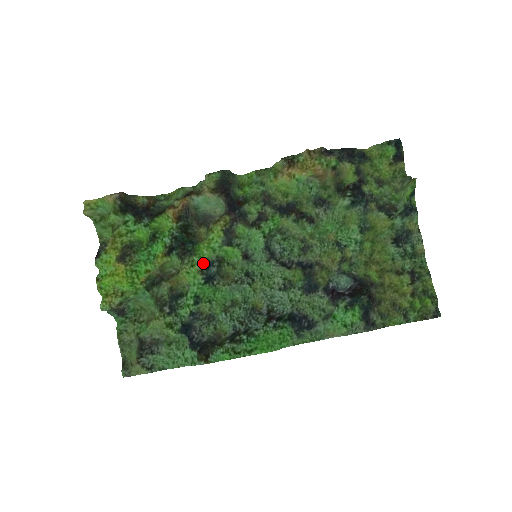
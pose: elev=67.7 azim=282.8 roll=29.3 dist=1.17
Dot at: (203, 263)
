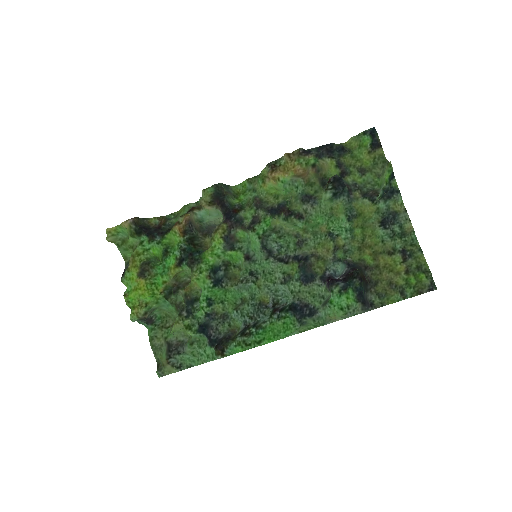
Dot at: (210, 269)
